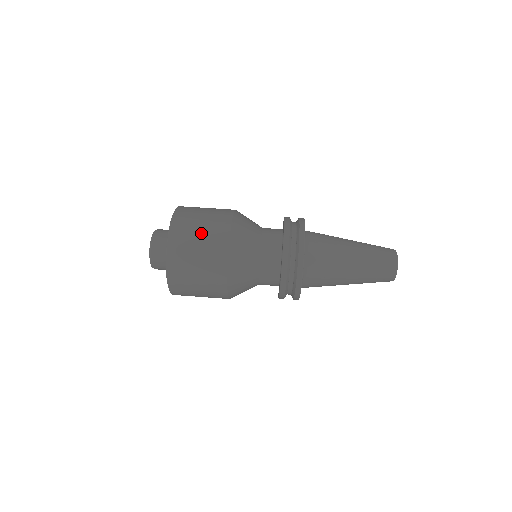
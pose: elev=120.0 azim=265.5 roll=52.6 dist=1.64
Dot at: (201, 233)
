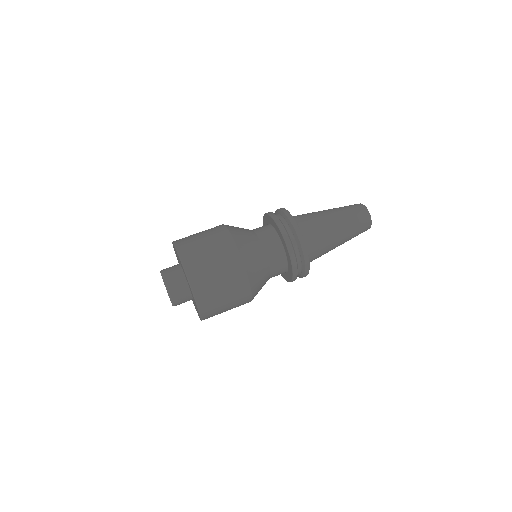
Dot at: (207, 244)
